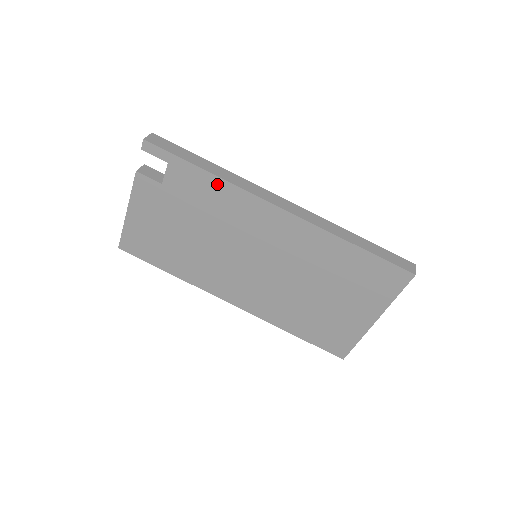
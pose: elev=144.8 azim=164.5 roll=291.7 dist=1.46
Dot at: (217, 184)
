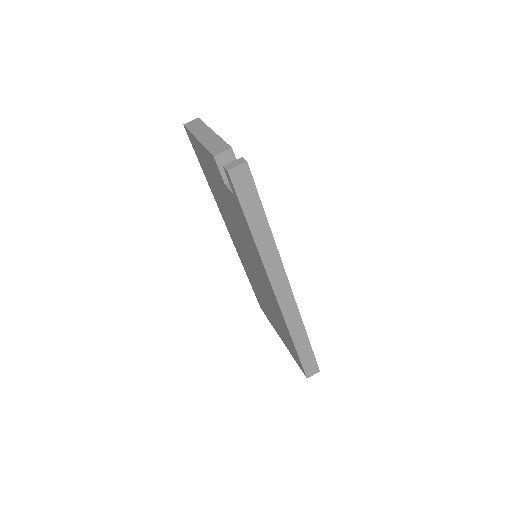
Dot at: (253, 242)
